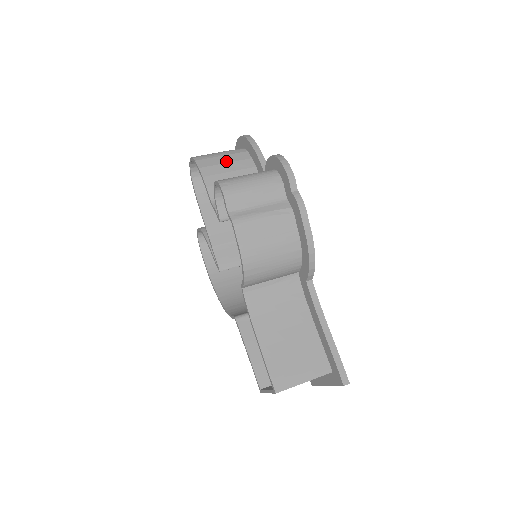
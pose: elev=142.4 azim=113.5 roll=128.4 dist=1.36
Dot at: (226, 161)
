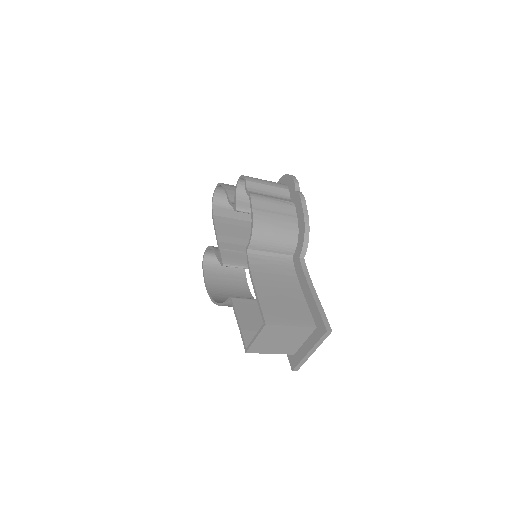
Dot at: occluded
